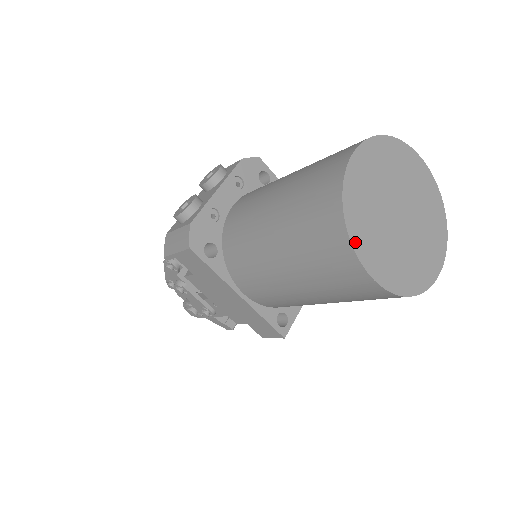
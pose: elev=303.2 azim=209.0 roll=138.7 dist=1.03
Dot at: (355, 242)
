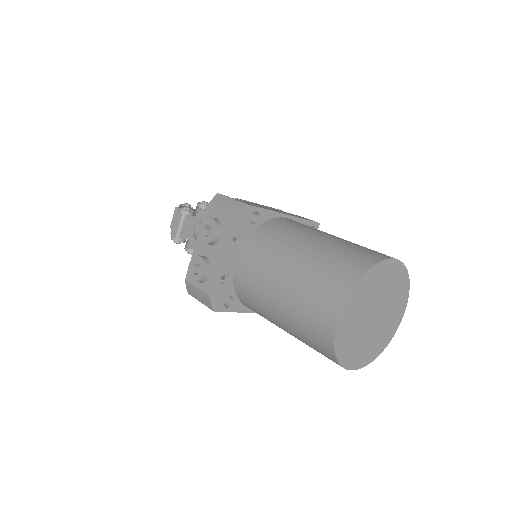
Dot at: (344, 363)
